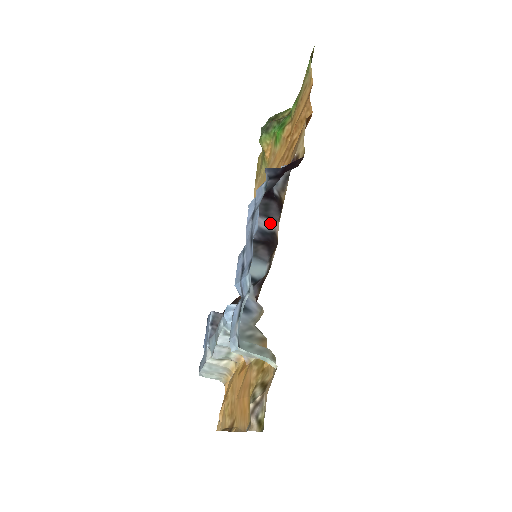
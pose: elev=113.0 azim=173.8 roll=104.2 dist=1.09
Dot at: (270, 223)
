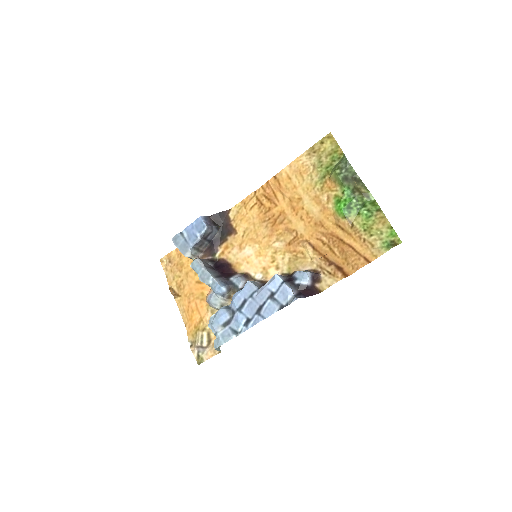
Dot at: occluded
